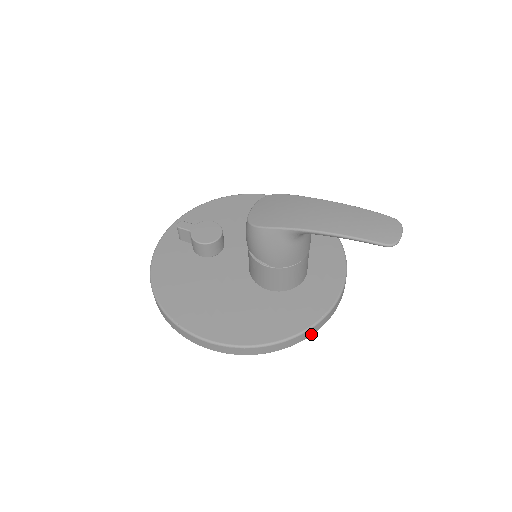
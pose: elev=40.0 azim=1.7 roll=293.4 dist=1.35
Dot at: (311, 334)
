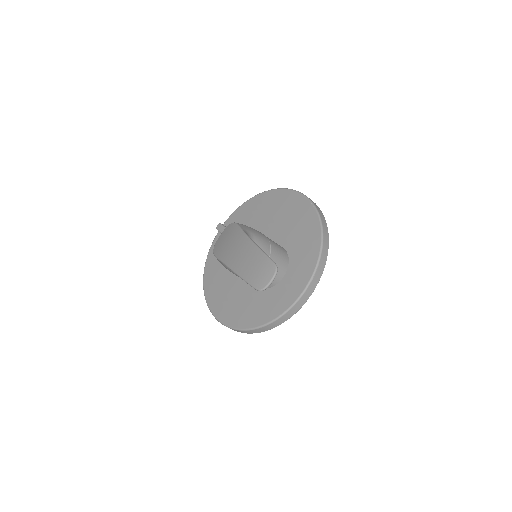
Dot at: (276, 326)
